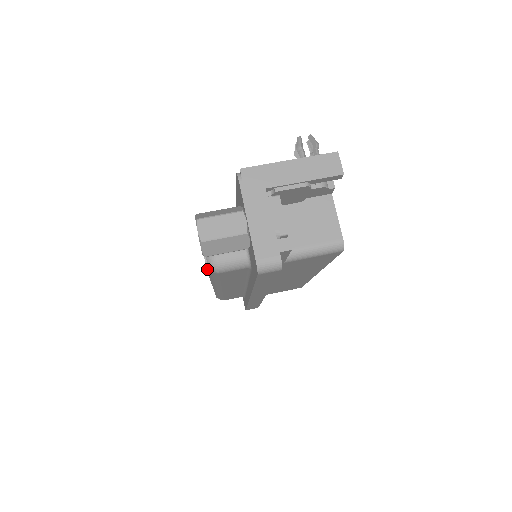
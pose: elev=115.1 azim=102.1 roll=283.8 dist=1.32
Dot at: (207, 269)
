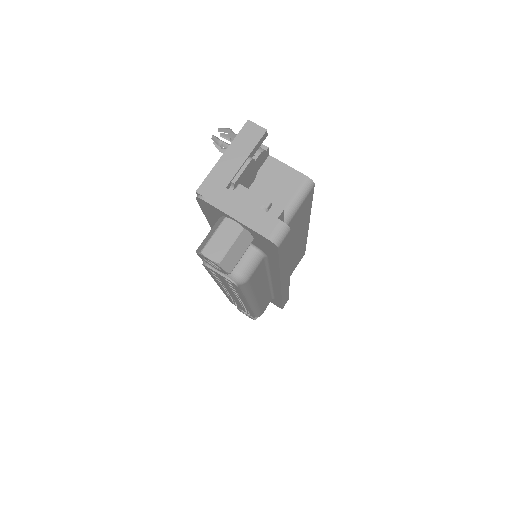
Dot at: (237, 286)
